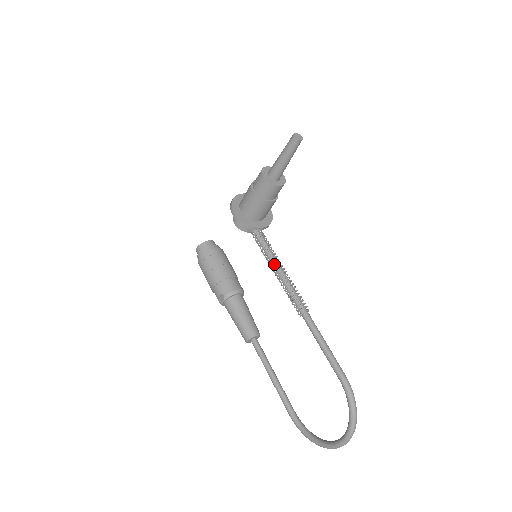
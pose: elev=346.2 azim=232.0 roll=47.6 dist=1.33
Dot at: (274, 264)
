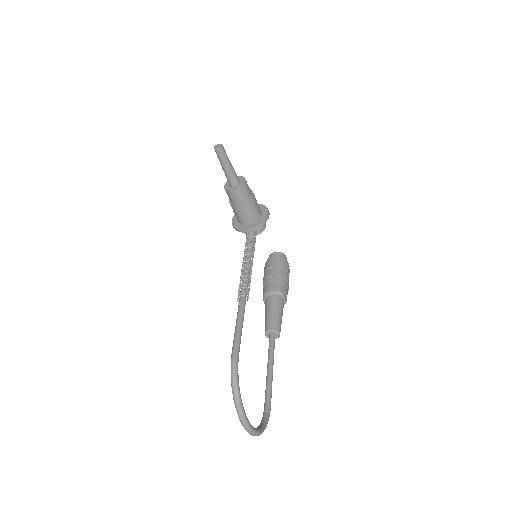
Dot at: (243, 259)
